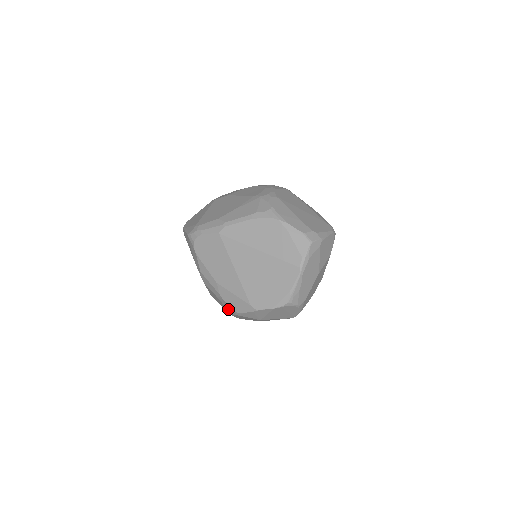
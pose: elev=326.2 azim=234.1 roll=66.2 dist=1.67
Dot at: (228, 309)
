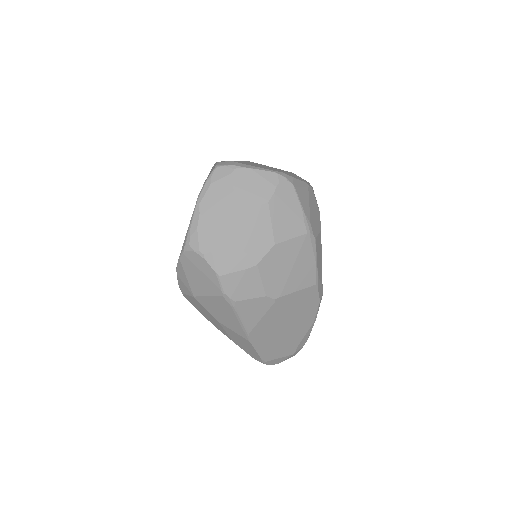
Dot at: occluded
